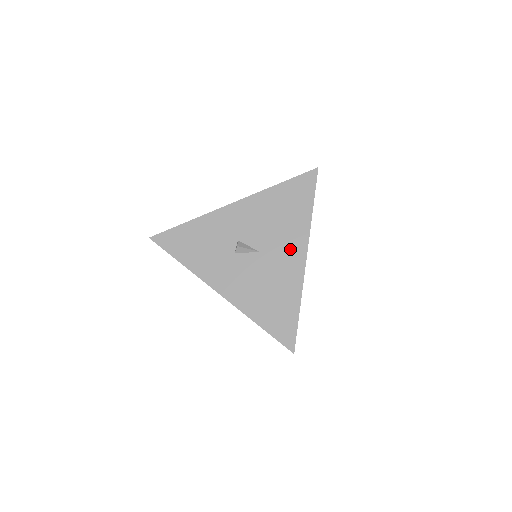
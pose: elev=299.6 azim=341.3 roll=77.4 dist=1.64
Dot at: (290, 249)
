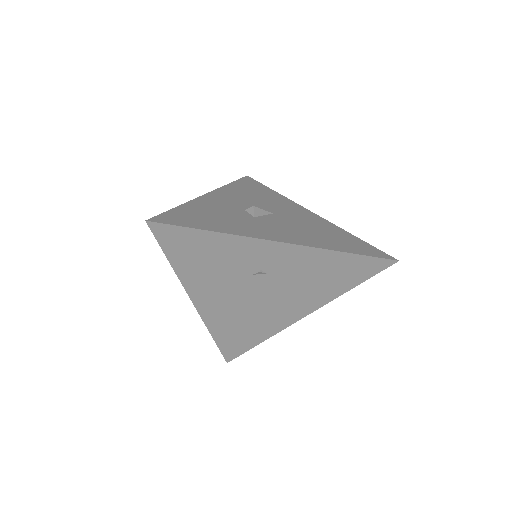
Dot at: (293, 209)
